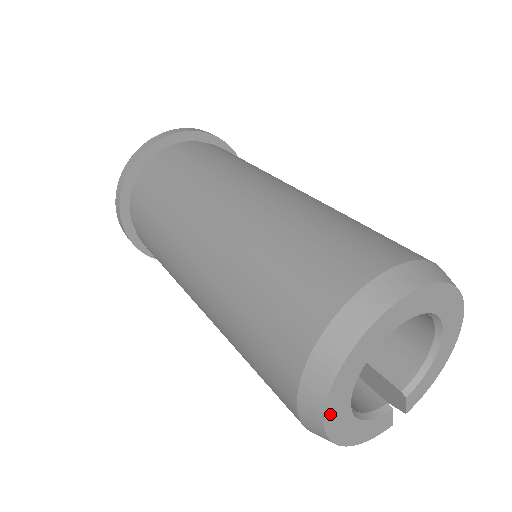
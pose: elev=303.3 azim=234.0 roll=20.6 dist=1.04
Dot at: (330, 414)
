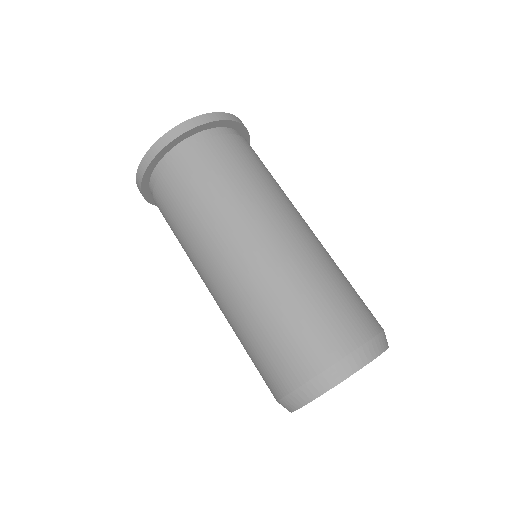
Dot at: (305, 404)
